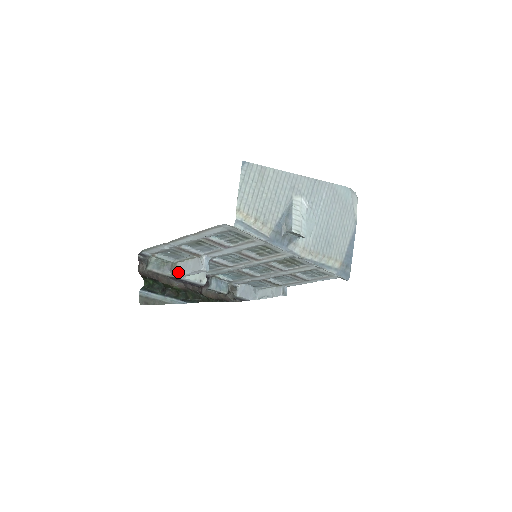
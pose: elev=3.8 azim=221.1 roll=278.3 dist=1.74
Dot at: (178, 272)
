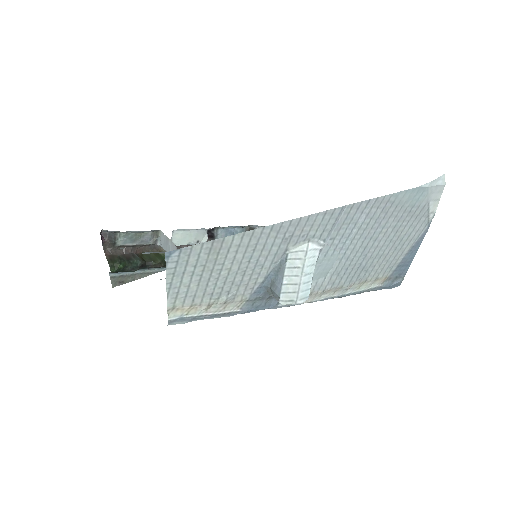
Dot at: (161, 243)
